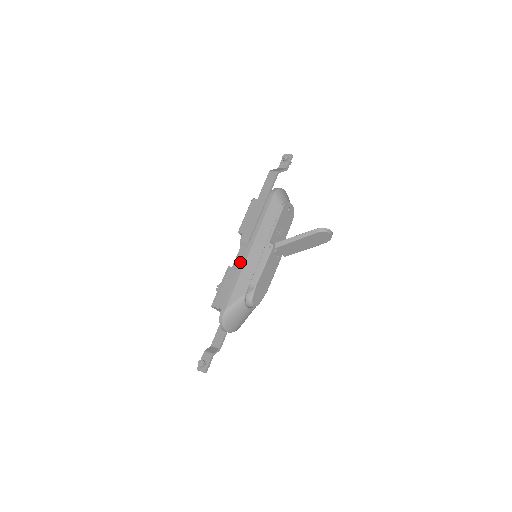
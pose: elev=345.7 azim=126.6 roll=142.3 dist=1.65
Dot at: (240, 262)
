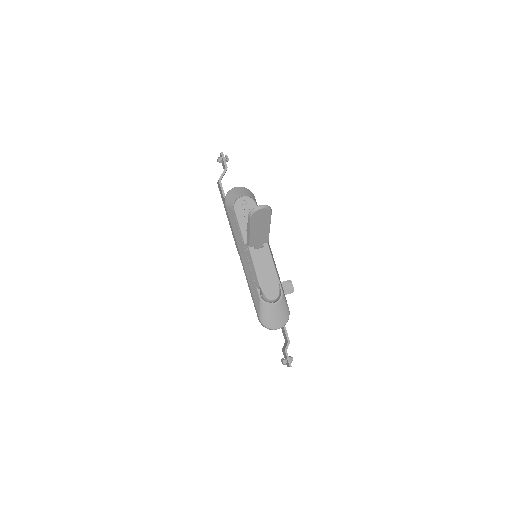
Dot at: occluded
